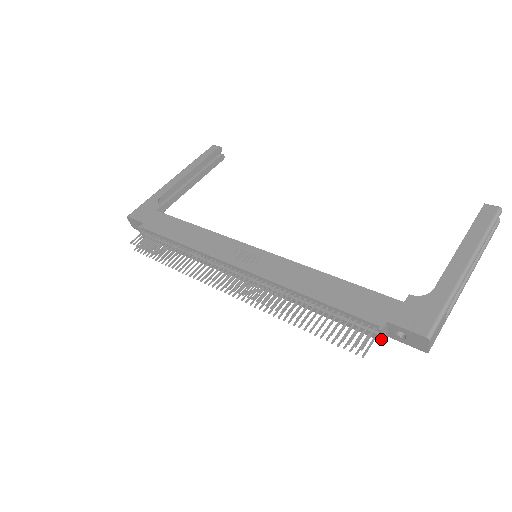
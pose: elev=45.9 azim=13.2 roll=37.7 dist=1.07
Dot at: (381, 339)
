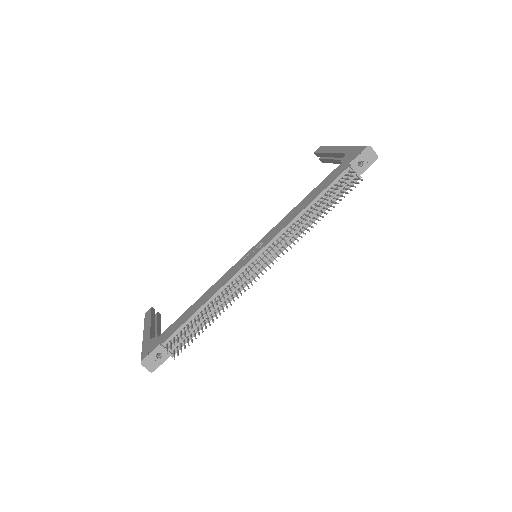
Dot at: (357, 173)
